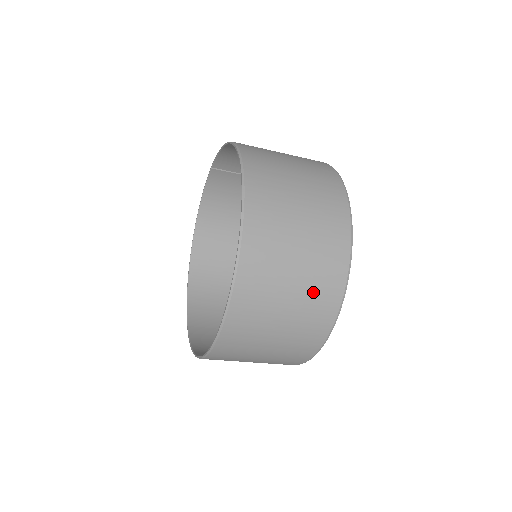
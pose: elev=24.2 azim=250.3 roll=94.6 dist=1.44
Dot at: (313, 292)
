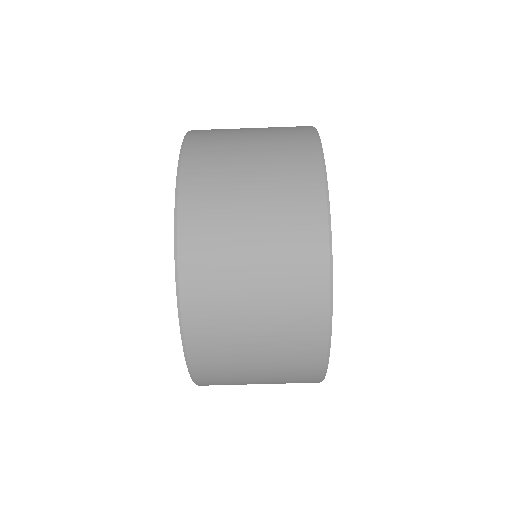
Dot at: (286, 337)
